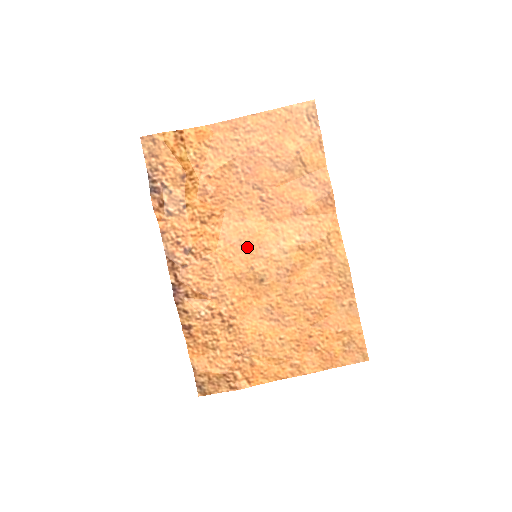
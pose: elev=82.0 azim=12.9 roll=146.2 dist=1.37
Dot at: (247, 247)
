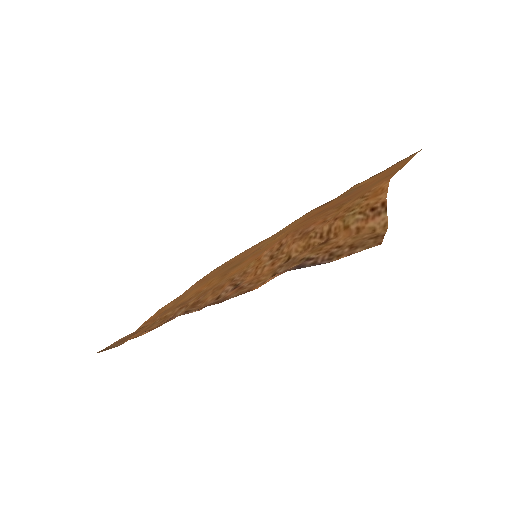
Dot at: (260, 252)
